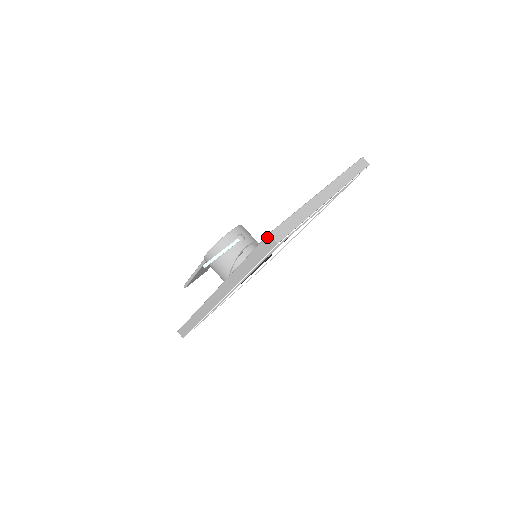
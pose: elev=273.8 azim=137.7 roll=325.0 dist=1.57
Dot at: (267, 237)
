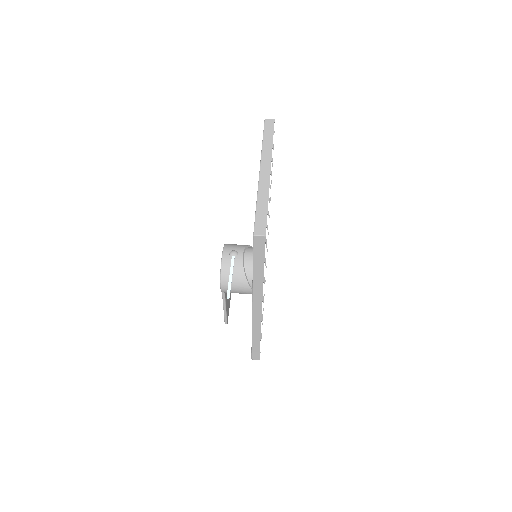
Dot at: (254, 239)
